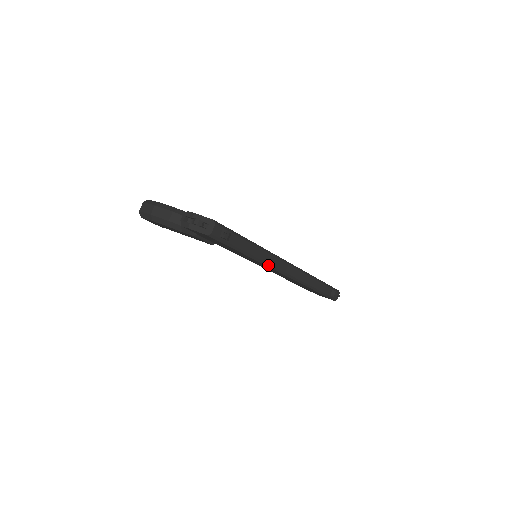
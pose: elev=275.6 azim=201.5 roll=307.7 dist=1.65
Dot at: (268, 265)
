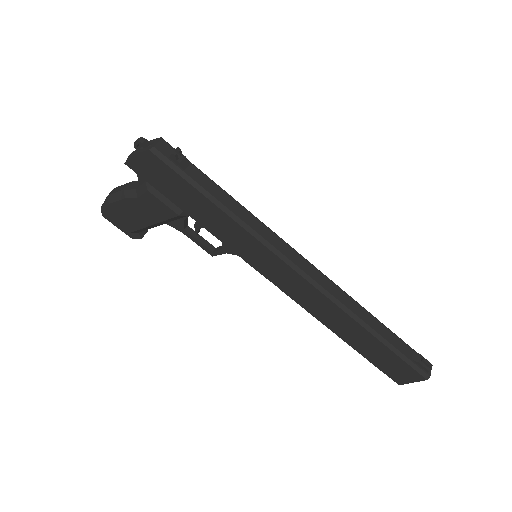
Dot at: (265, 243)
